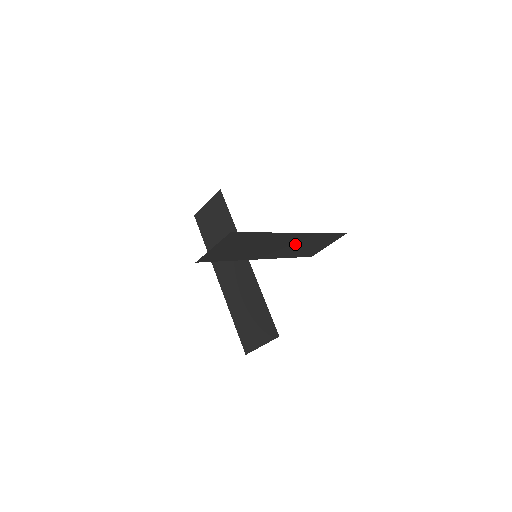
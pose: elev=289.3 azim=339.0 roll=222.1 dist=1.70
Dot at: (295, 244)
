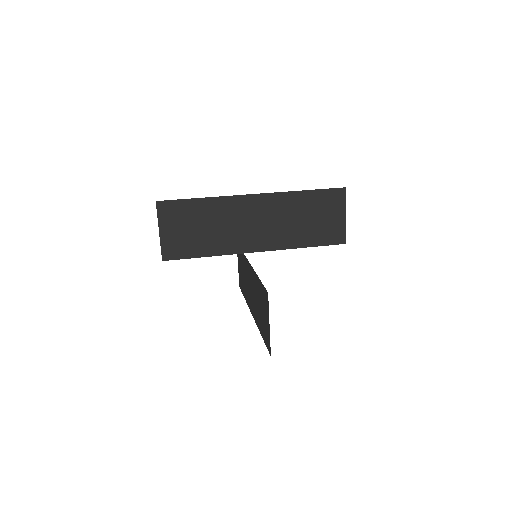
Dot at: (279, 218)
